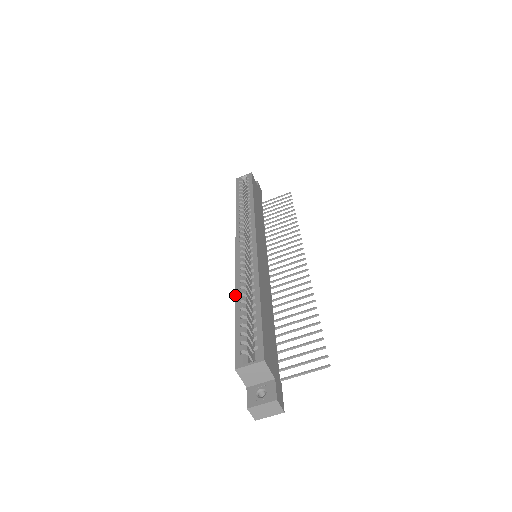
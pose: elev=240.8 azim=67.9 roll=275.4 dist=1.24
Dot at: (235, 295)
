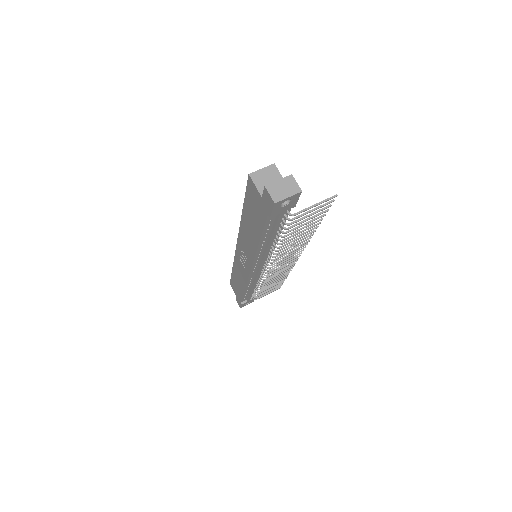
Dot at: (241, 217)
